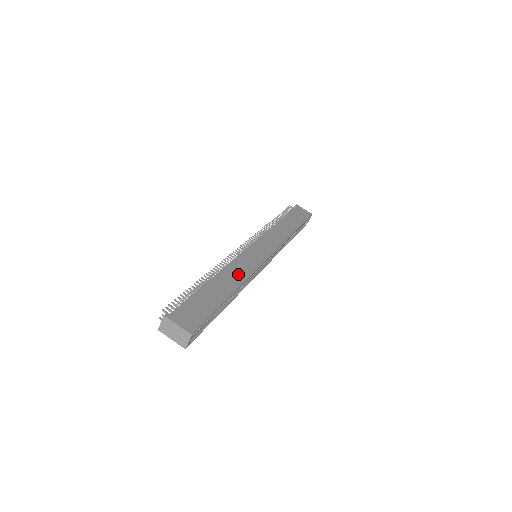
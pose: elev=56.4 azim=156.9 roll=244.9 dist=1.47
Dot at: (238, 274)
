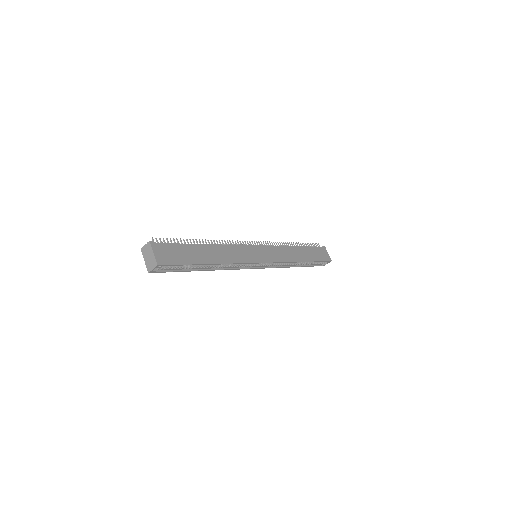
Dot at: (228, 255)
